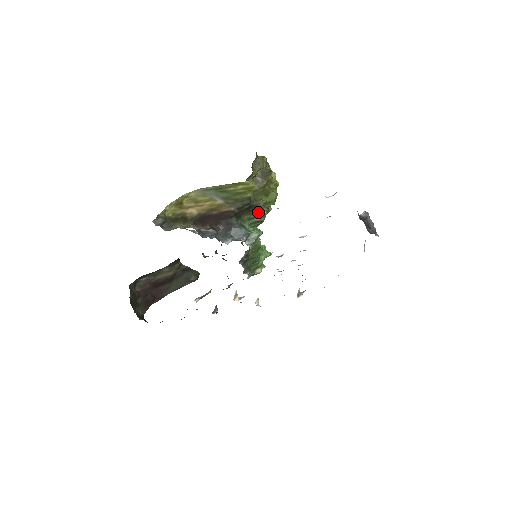
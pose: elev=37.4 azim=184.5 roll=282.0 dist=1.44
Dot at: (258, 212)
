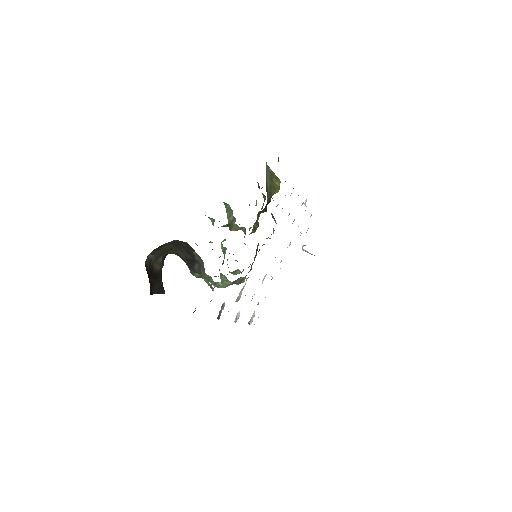
Dot at: (257, 220)
